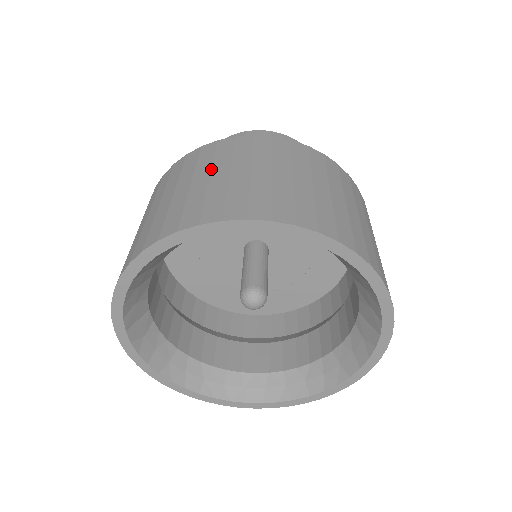
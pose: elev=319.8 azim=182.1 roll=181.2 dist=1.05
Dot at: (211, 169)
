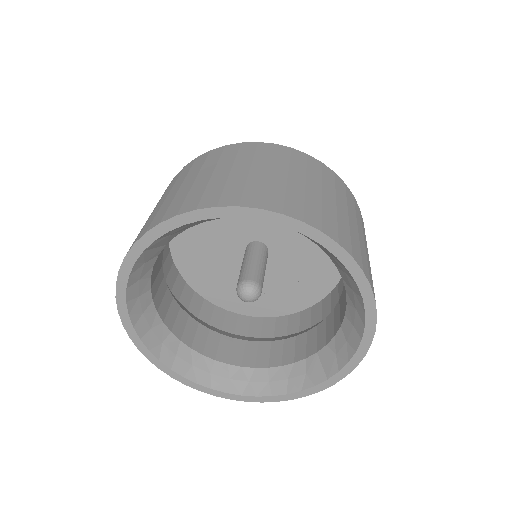
Dot at: (306, 177)
